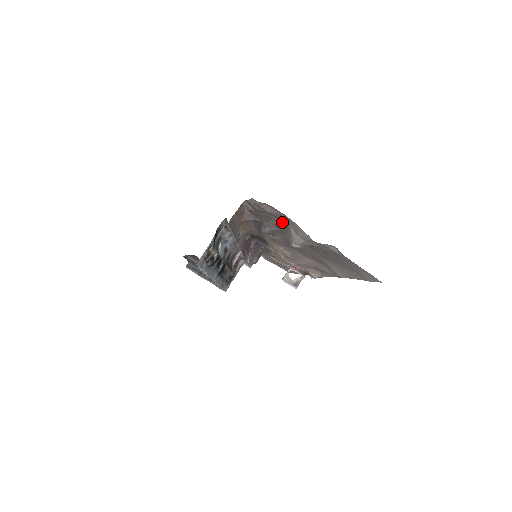
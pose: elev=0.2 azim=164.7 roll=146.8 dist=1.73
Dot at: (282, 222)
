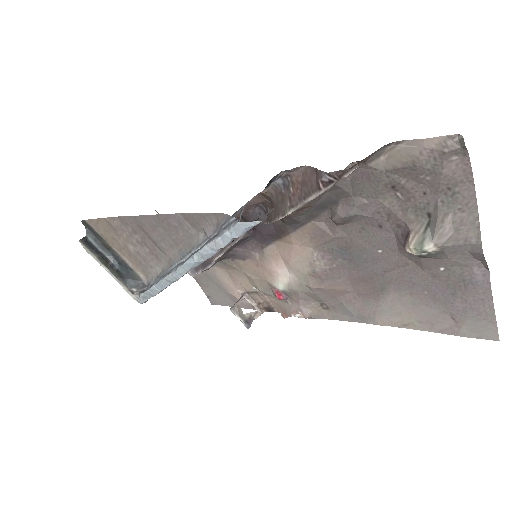
Dot at: (423, 203)
